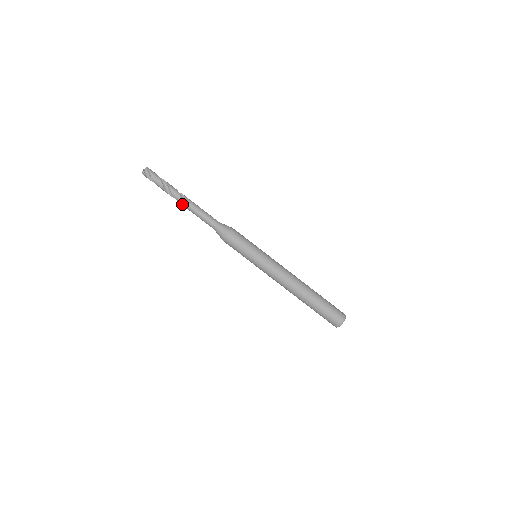
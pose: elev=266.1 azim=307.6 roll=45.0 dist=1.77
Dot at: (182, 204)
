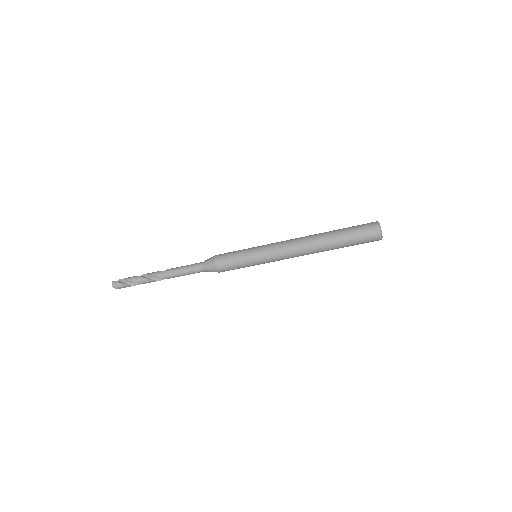
Dot at: occluded
